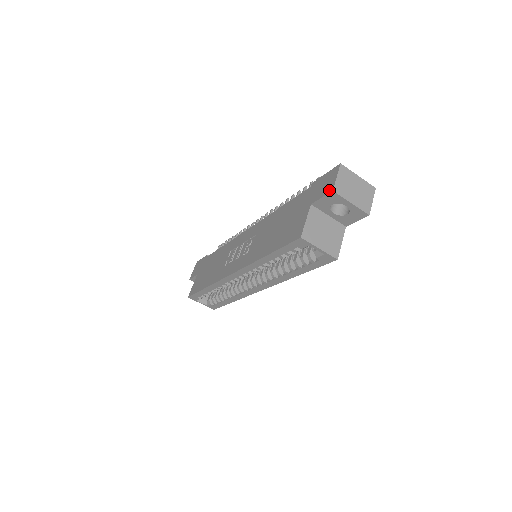
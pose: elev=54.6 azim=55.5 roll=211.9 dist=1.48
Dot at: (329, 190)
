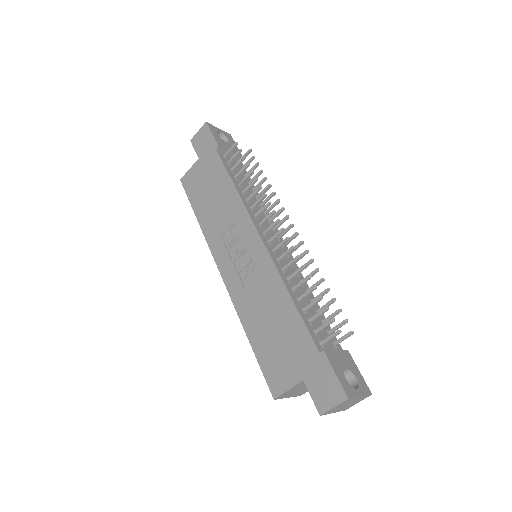
Dot at: (319, 408)
